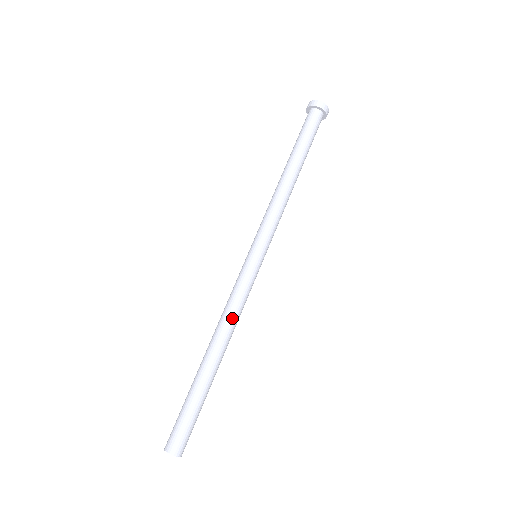
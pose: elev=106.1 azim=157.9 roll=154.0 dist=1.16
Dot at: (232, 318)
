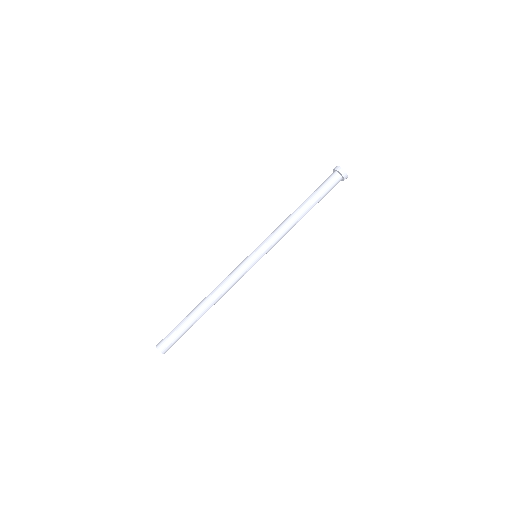
Dot at: (224, 288)
